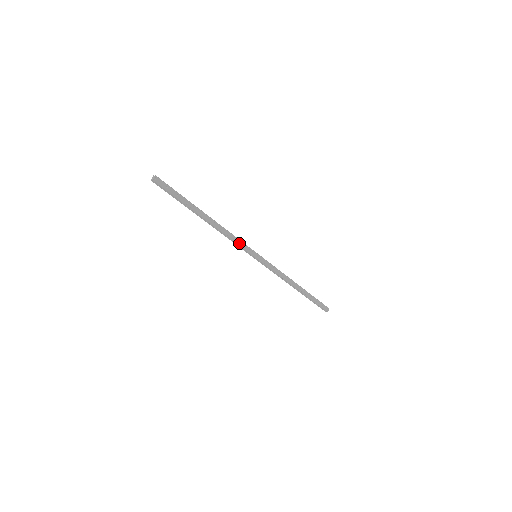
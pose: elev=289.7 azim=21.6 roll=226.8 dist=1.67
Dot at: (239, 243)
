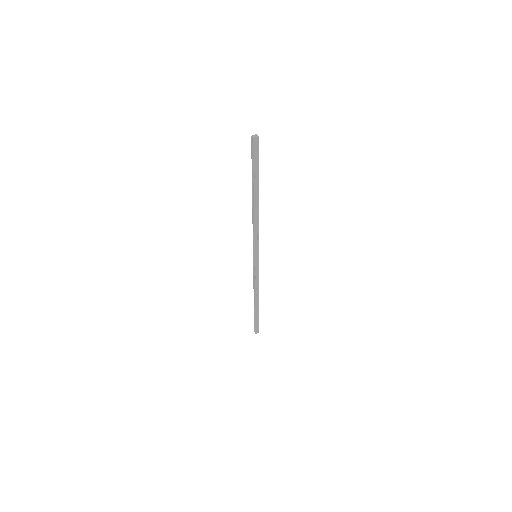
Dot at: (256, 237)
